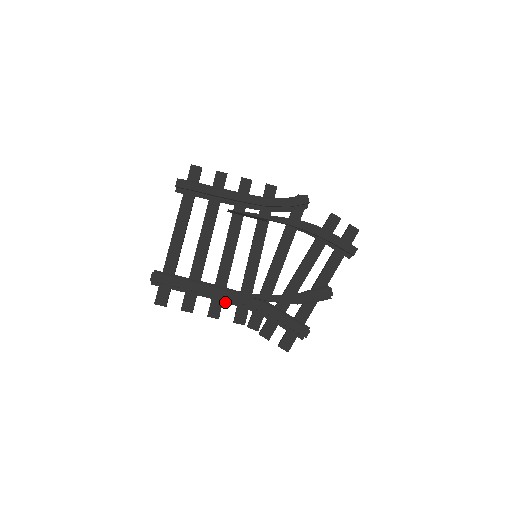
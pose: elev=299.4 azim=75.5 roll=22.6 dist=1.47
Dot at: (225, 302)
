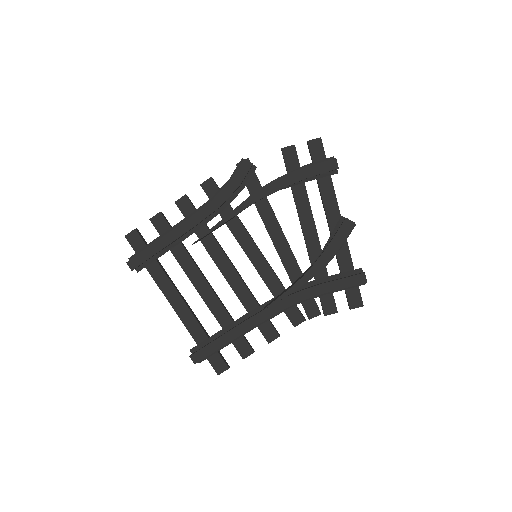
Dot at: (270, 318)
